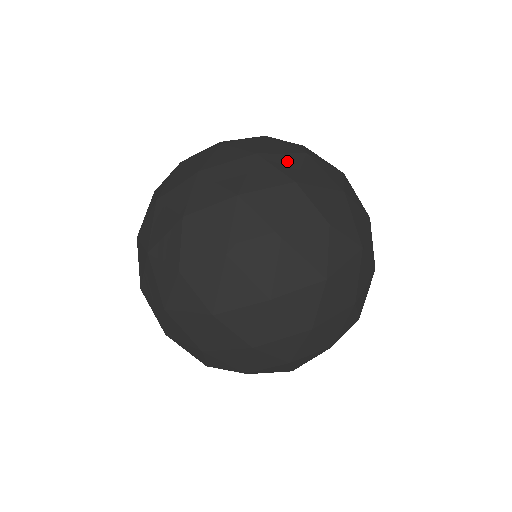
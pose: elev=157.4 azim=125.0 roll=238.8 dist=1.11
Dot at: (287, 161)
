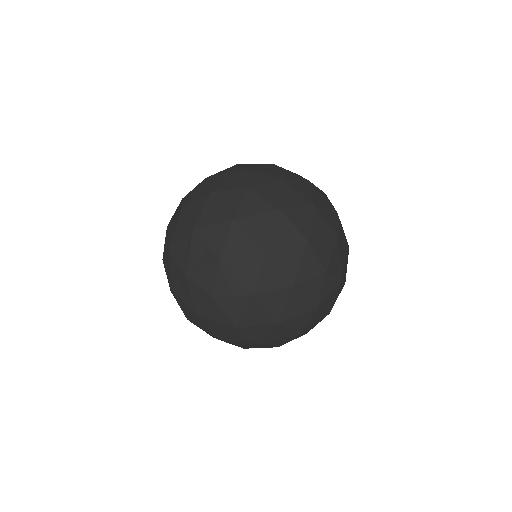
Dot at: (252, 165)
